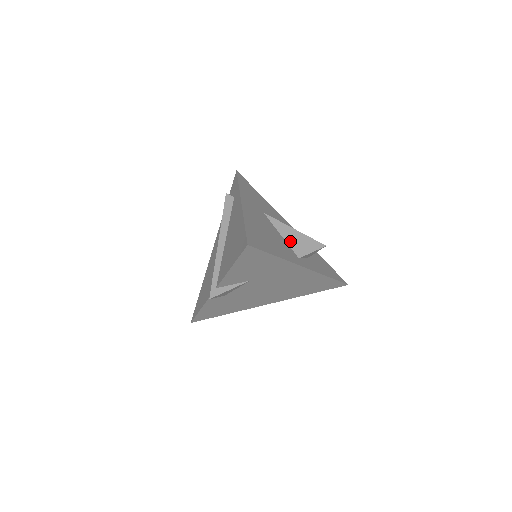
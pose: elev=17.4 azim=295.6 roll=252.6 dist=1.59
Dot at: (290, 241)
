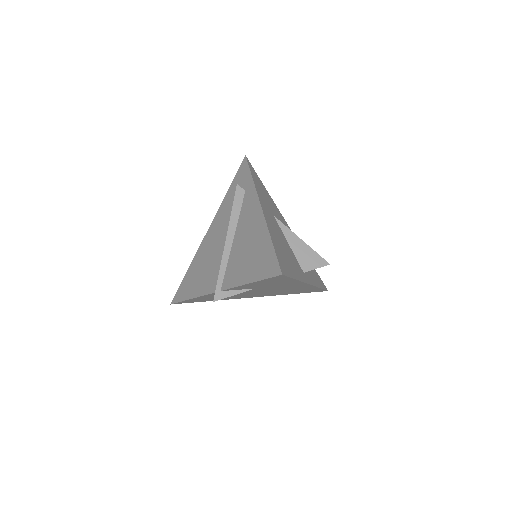
Dot at: (297, 253)
